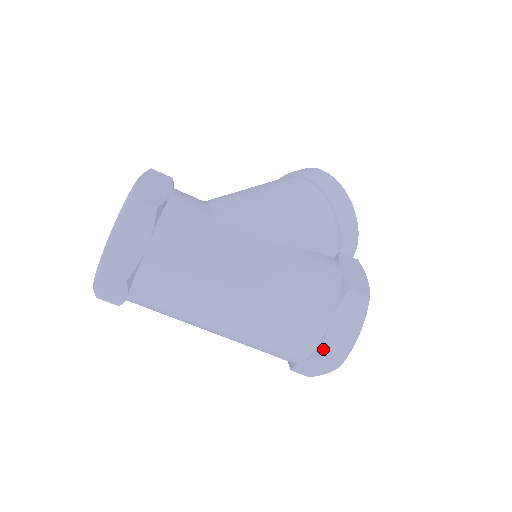
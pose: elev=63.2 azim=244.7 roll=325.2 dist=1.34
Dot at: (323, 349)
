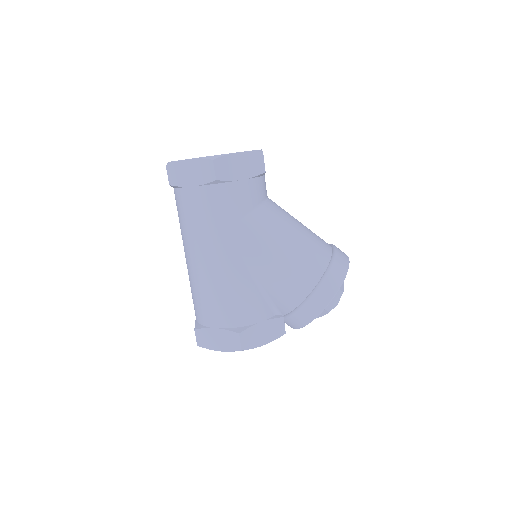
Dot at: (199, 329)
